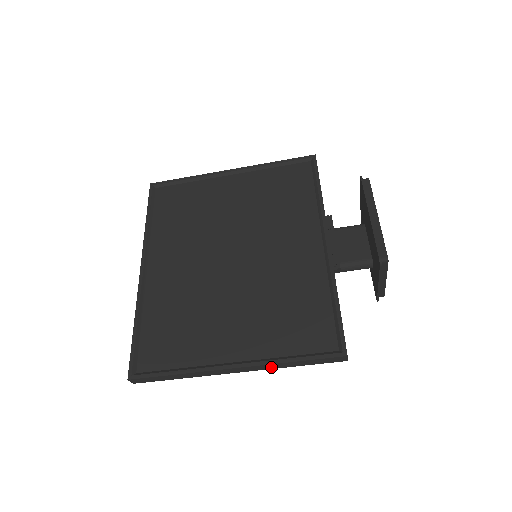
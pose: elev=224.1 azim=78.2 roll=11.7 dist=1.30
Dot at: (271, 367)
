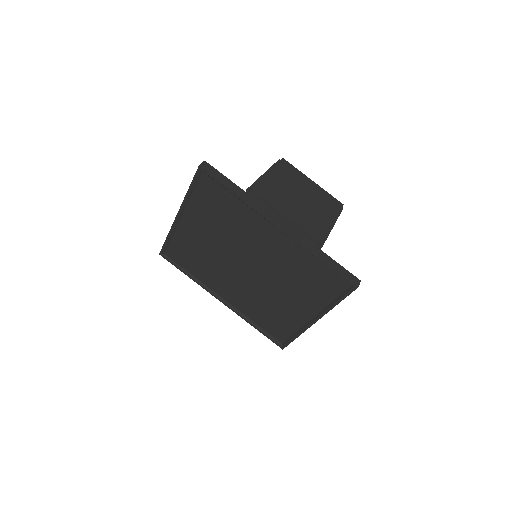
Dot at: occluded
